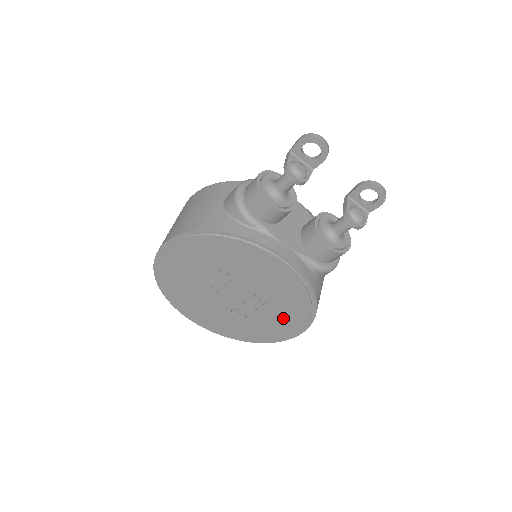
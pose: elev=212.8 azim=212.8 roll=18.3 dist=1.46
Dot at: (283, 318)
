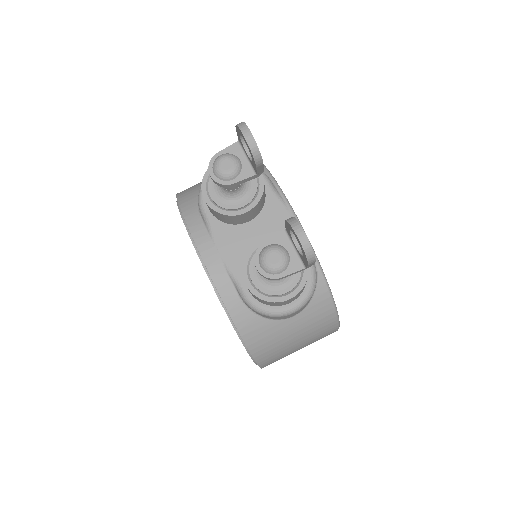
Dot at: occluded
